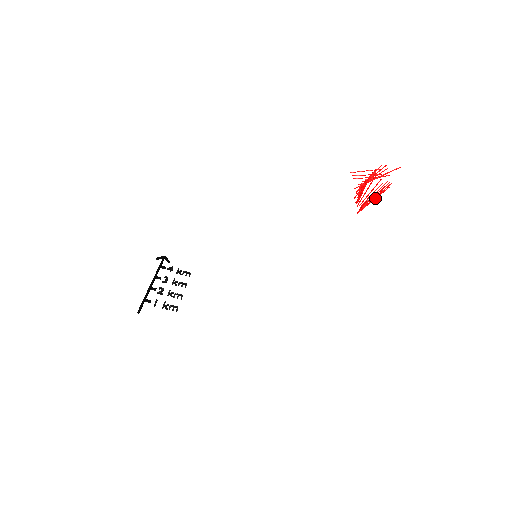
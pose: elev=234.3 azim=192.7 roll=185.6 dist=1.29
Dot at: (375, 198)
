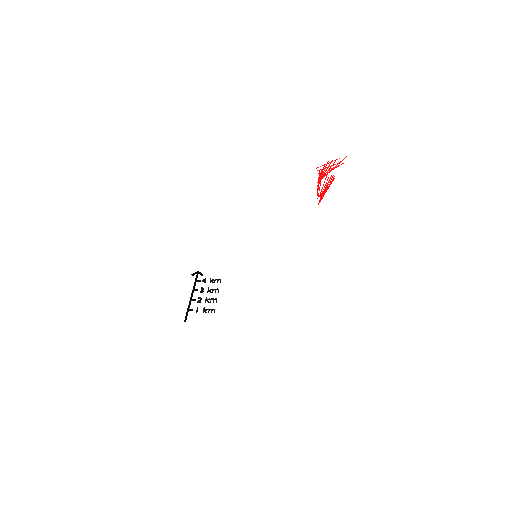
Dot at: (327, 189)
